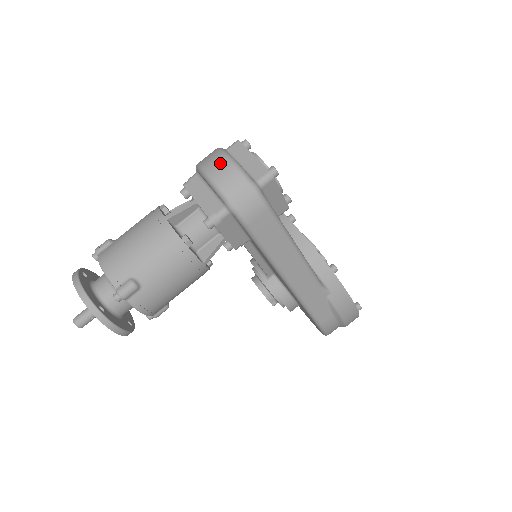
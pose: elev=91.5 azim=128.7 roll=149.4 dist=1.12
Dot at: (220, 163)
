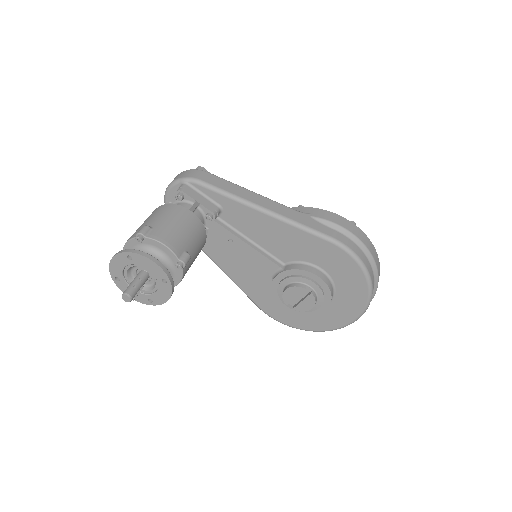
Dot at: occluded
